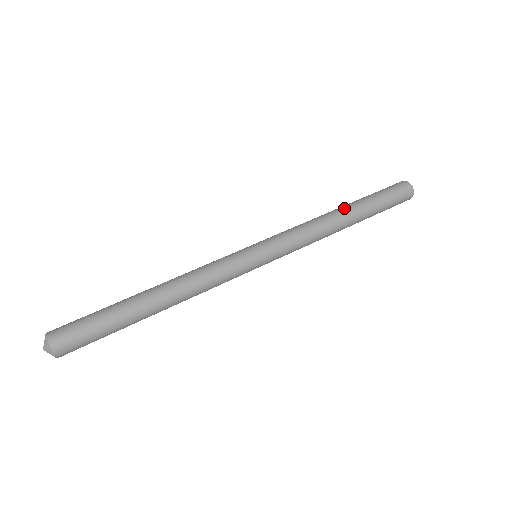
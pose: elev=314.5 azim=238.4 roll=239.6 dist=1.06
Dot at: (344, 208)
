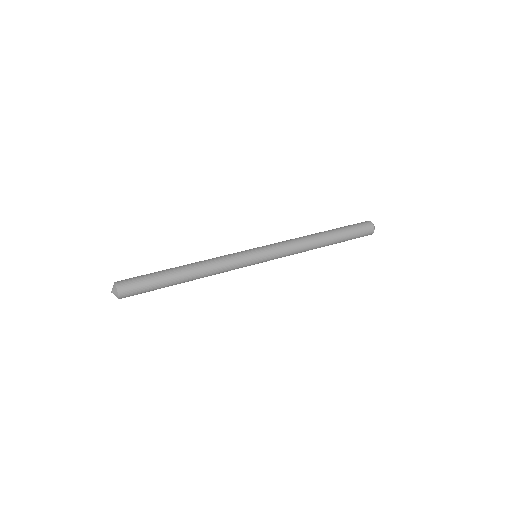
Dot at: (319, 232)
